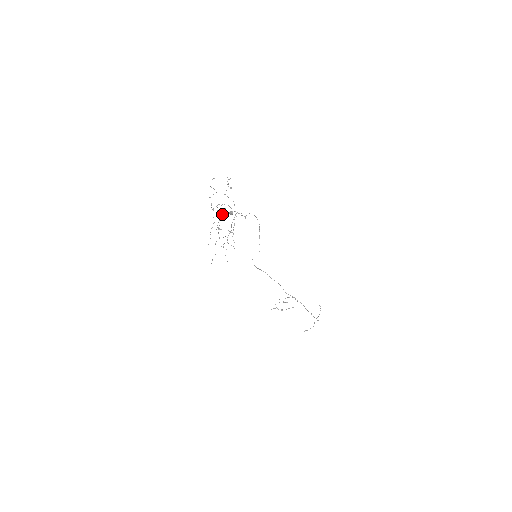
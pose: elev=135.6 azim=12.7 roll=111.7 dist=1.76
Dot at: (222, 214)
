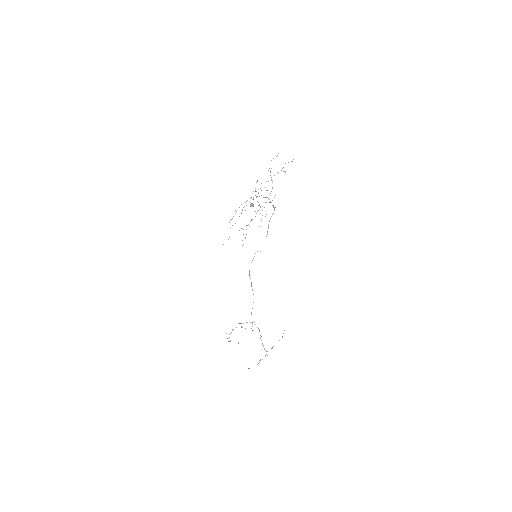
Dot at: (256, 197)
